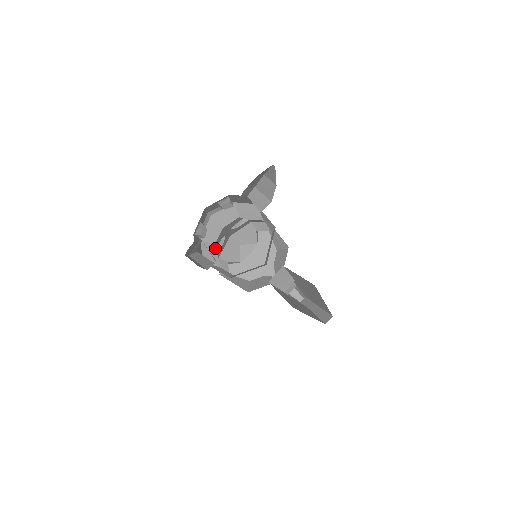
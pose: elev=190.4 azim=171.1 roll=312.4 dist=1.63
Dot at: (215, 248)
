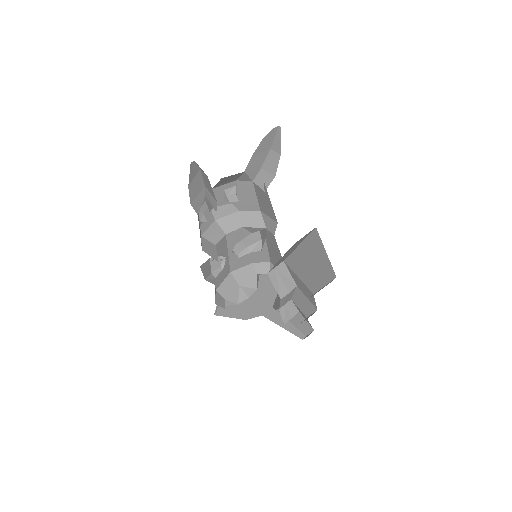
Dot at: (215, 248)
